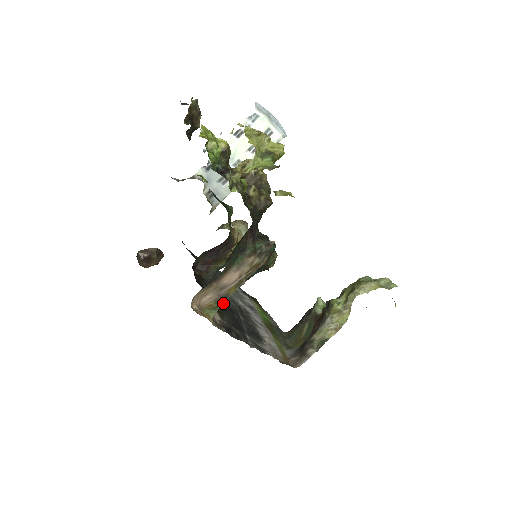
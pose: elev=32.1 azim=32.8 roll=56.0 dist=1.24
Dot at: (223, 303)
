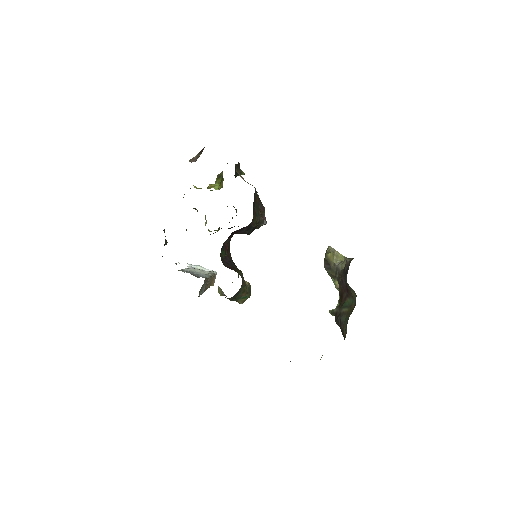
Dot at: occluded
